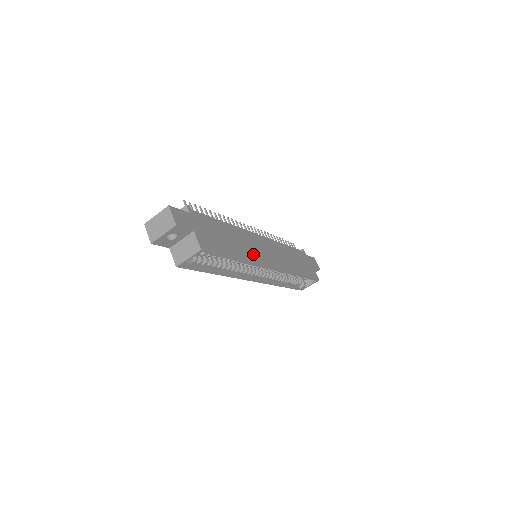
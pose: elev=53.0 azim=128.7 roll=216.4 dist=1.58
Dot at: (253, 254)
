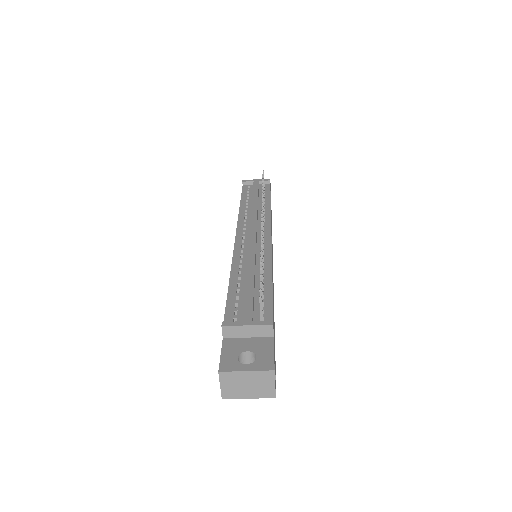
Dot at: (273, 290)
